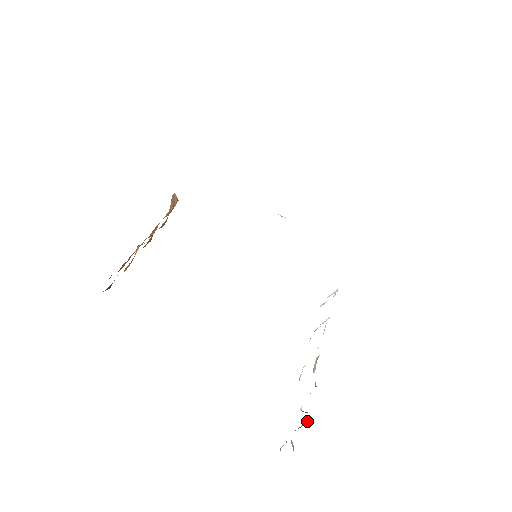
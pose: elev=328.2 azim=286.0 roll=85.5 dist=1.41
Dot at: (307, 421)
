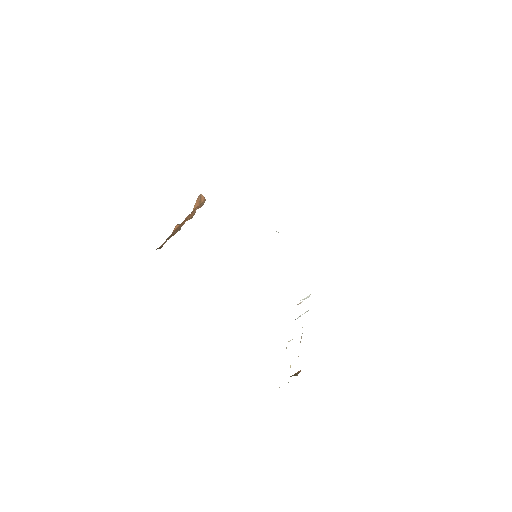
Dot at: (300, 370)
